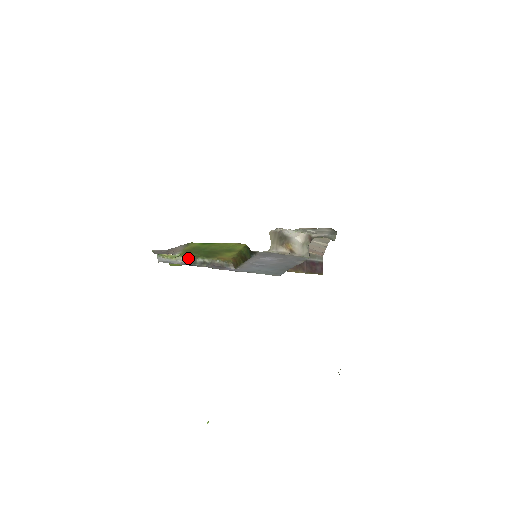
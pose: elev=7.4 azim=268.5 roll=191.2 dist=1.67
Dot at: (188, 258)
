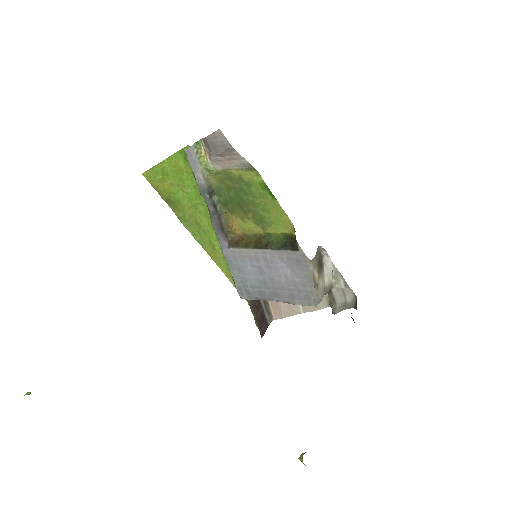
Dot at: (211, 184)
